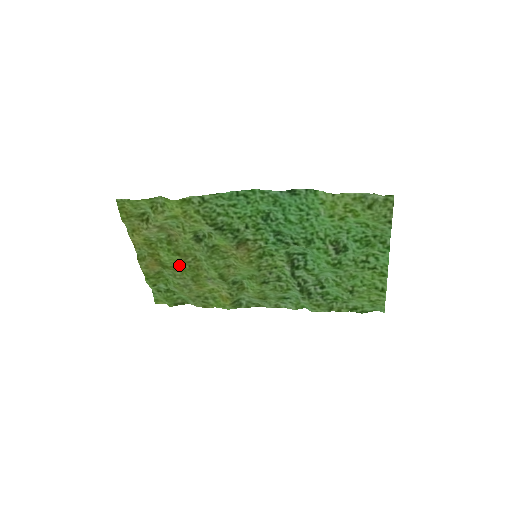
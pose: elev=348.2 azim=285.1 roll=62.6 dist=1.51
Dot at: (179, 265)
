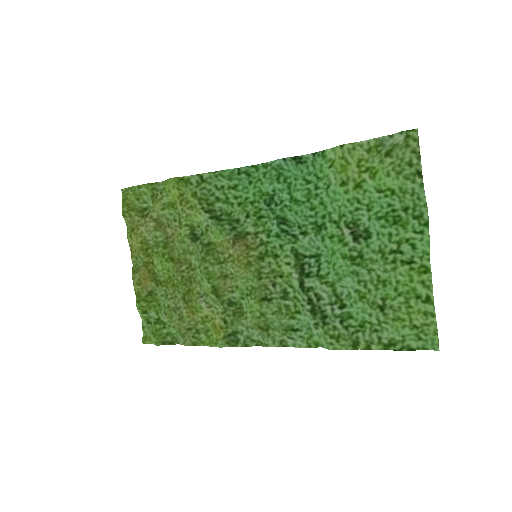
Dot at: (172, 277)
